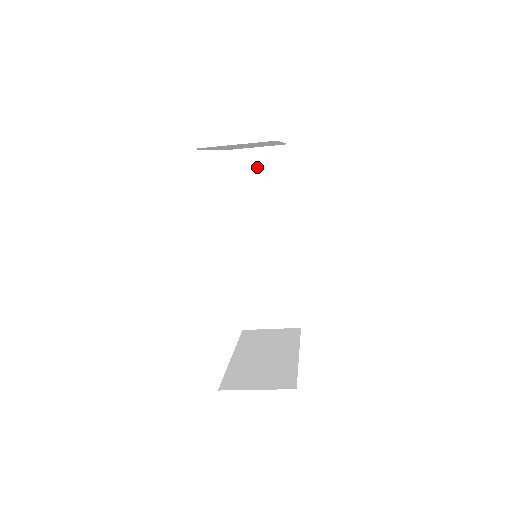
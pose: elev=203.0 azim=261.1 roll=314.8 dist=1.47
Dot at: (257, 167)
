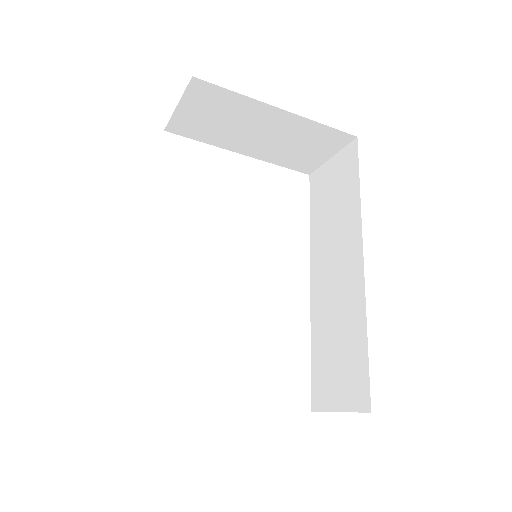
Dot at: (332, 179)
